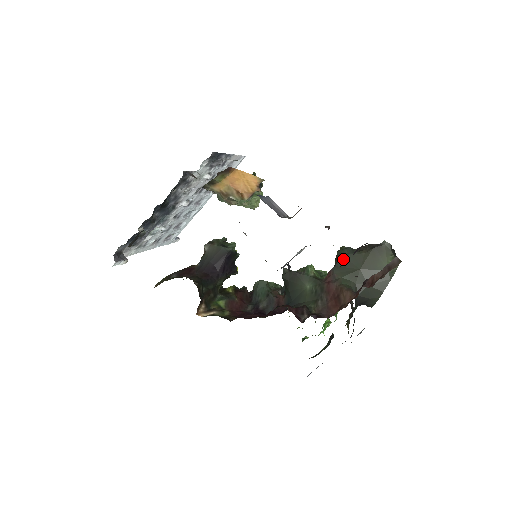
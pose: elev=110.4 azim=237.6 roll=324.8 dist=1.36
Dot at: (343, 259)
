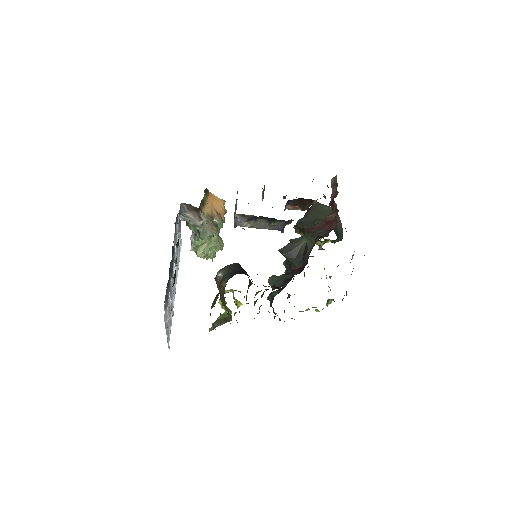
Dot at: (304, 222)
